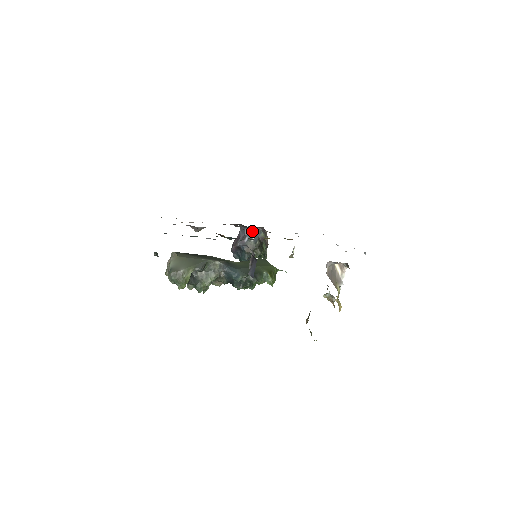
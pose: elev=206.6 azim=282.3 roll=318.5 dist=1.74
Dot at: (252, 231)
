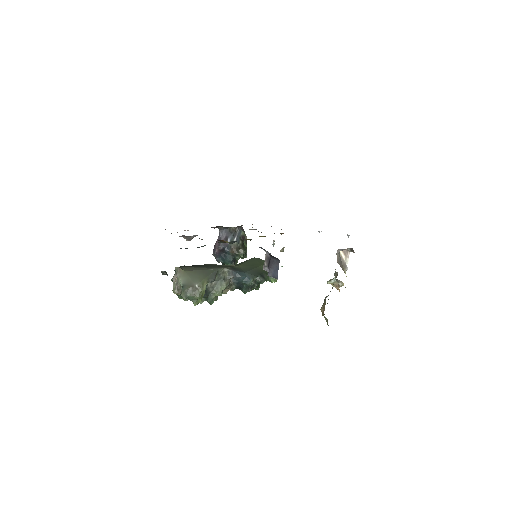
Dot at: (232, 231)
